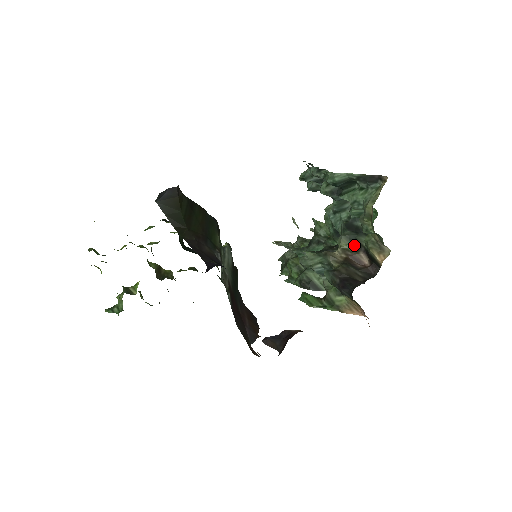
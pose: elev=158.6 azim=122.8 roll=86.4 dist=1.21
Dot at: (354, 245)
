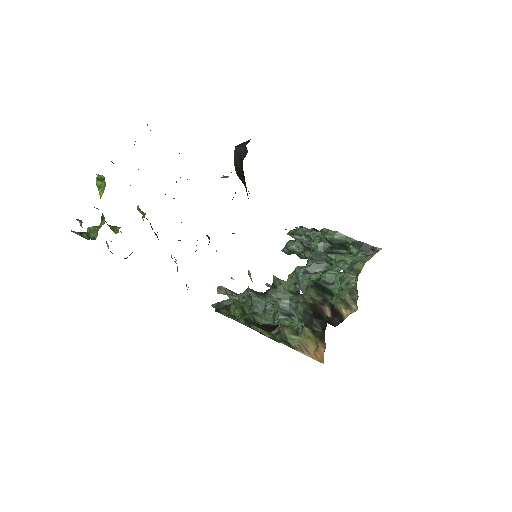
Dot at: (320, 299)
